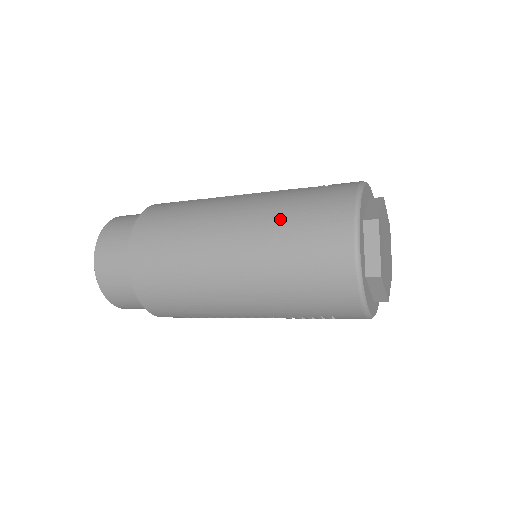
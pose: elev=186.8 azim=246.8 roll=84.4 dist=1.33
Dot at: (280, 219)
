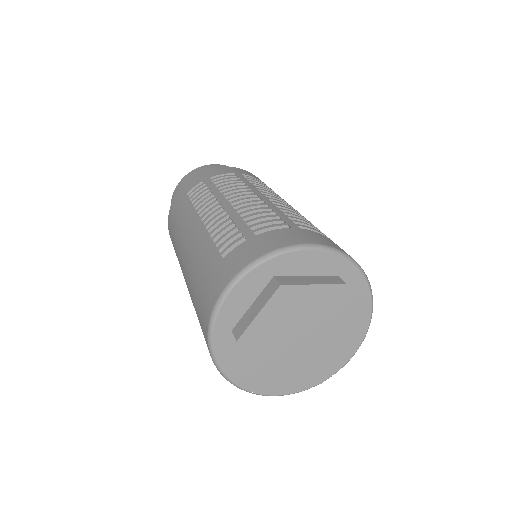
Dot at: (191, 288)
